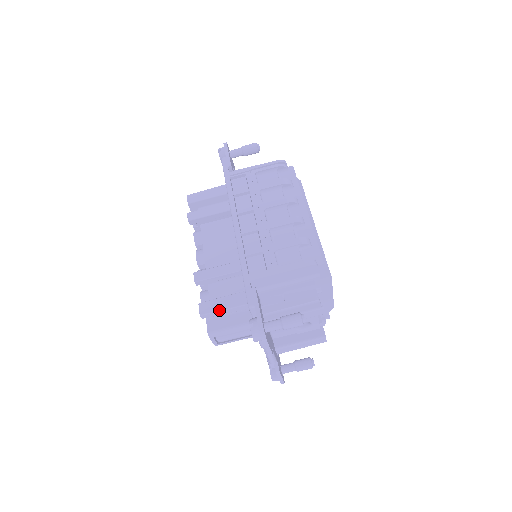
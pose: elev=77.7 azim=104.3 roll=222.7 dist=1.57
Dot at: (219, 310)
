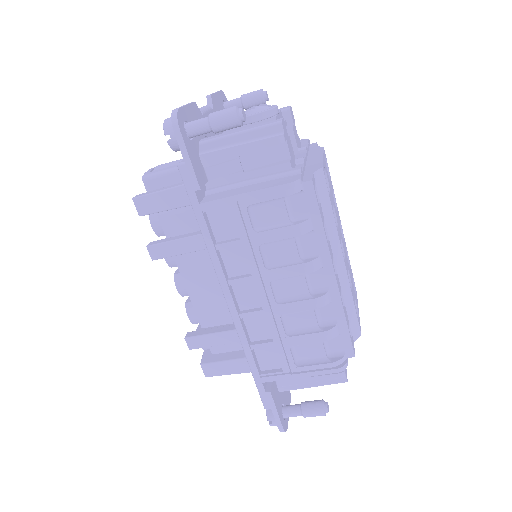
Dot at: occluded
